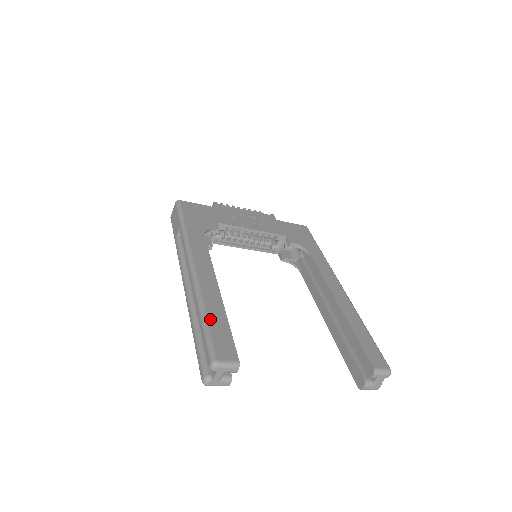
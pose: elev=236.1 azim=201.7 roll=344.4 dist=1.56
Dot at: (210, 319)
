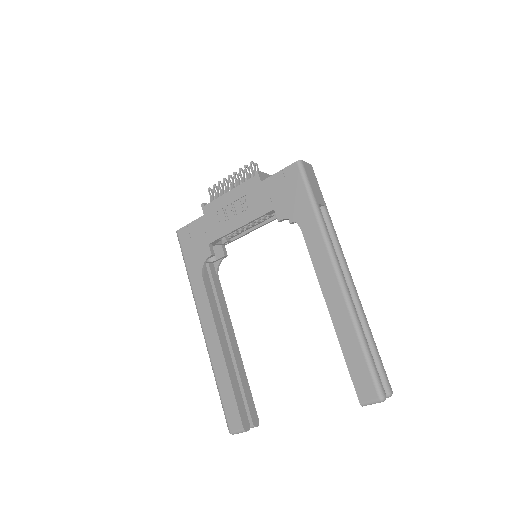
Dot at: (221, 390)
